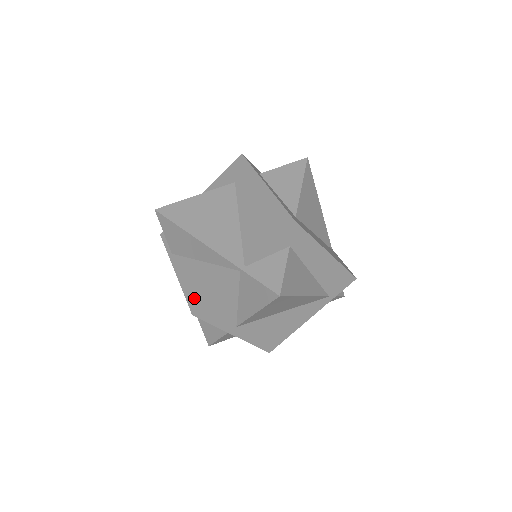
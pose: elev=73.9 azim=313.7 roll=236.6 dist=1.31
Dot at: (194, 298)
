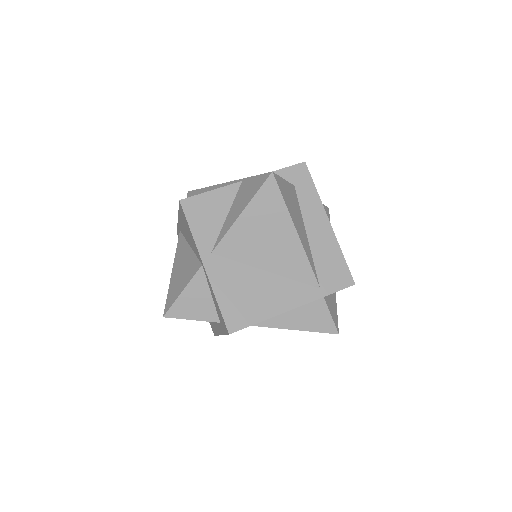
Dot at: occluded
